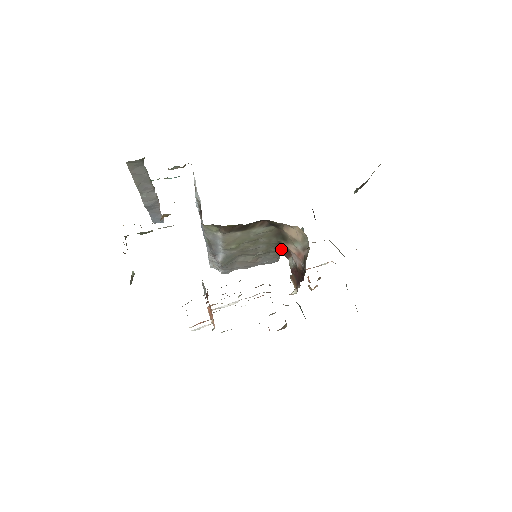
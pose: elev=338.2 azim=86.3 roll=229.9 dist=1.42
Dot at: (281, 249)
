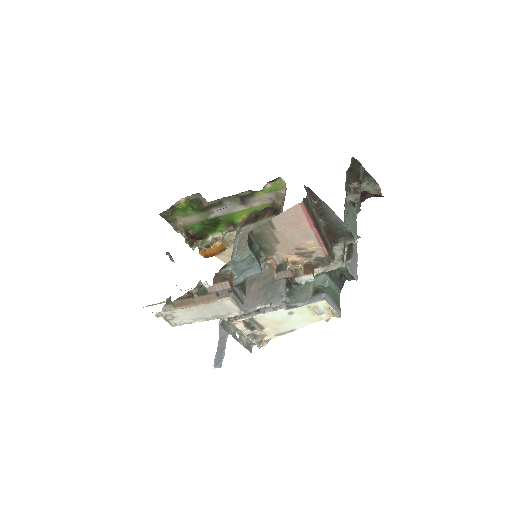
Dot at: occluded
